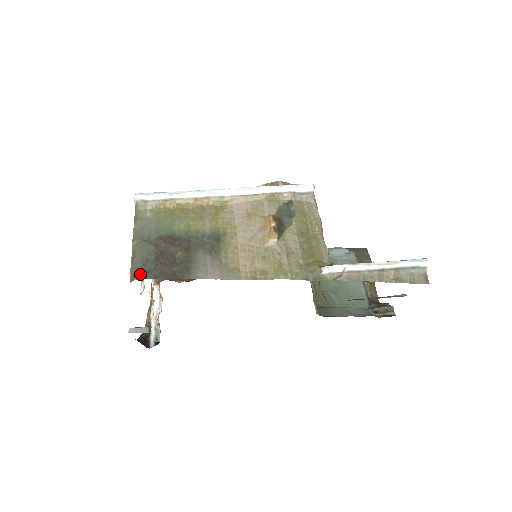
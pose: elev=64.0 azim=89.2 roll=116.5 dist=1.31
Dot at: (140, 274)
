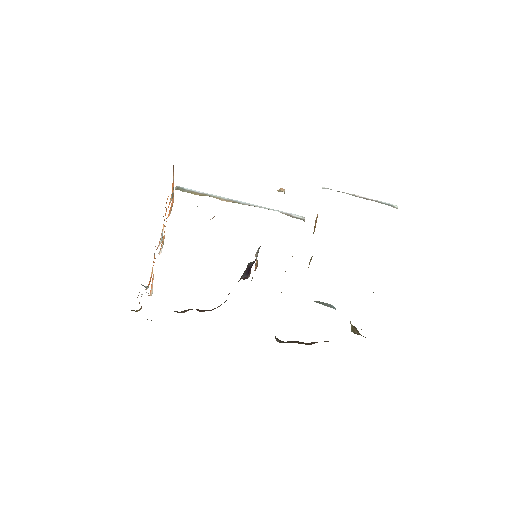
Dot at: occluded
